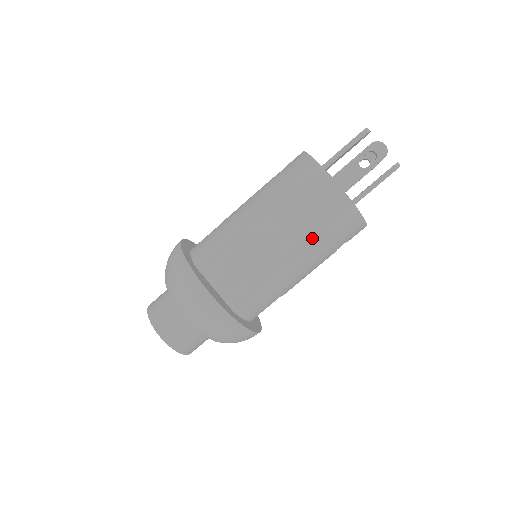
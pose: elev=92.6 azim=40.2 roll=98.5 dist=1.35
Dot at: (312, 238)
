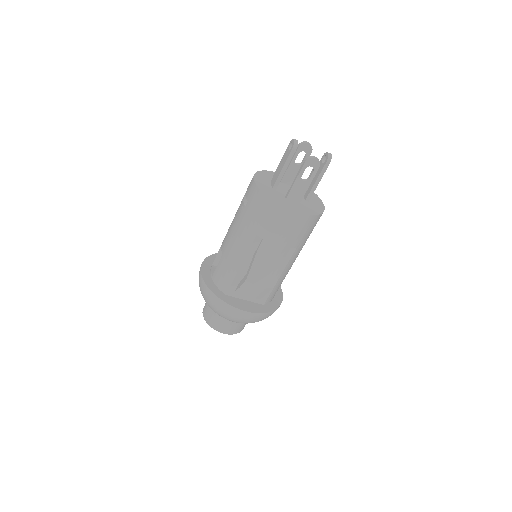
Dot at: (294, 247)
